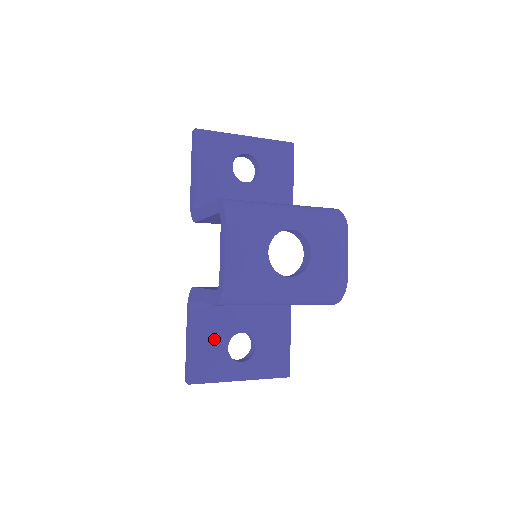
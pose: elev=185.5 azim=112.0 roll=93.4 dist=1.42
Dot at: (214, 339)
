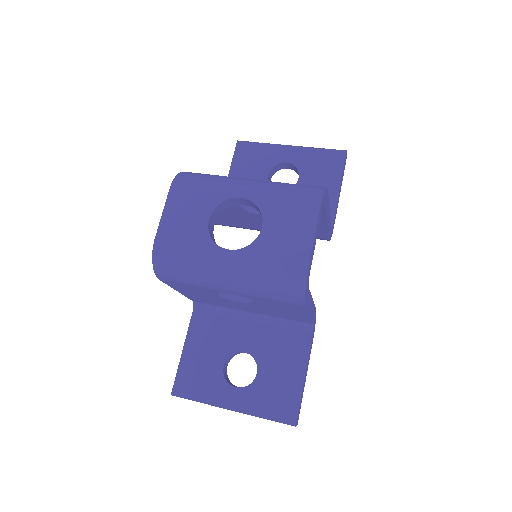
Dot at: (210, 351)
